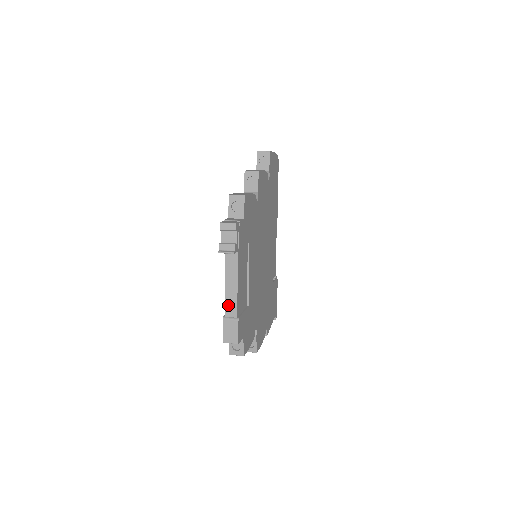
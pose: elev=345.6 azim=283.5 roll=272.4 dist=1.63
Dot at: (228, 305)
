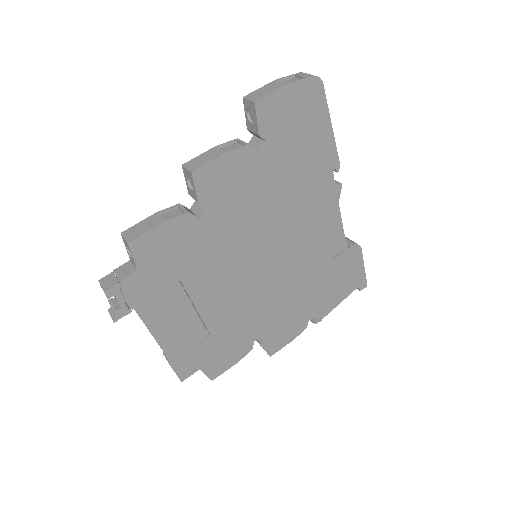
Dot at: occluded
